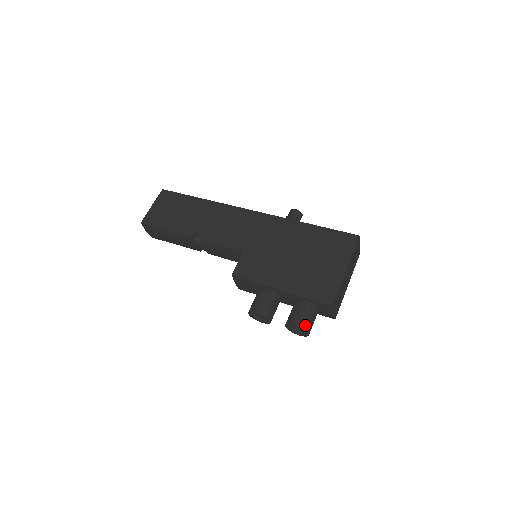
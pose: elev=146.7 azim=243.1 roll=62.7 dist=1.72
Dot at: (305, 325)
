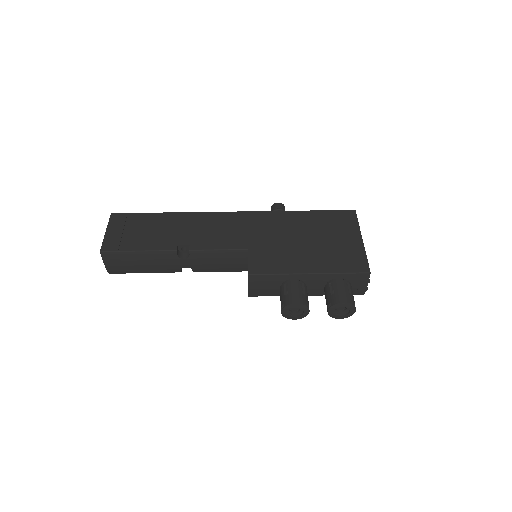
Dot at: (352, 300)
